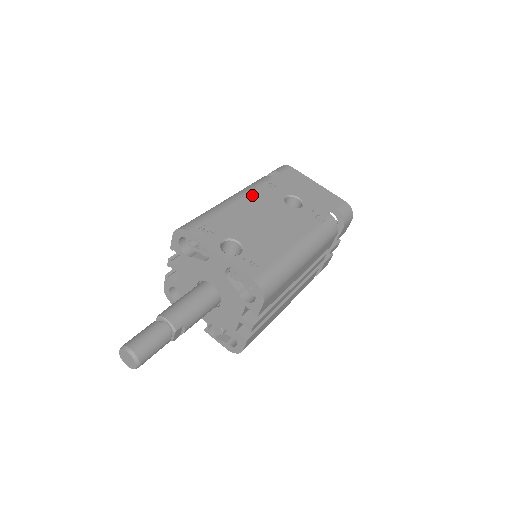
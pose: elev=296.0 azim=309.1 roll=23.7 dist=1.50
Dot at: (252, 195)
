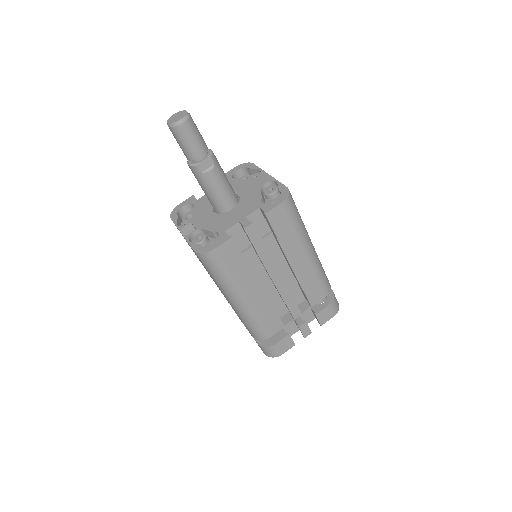
Dot at: occluded
